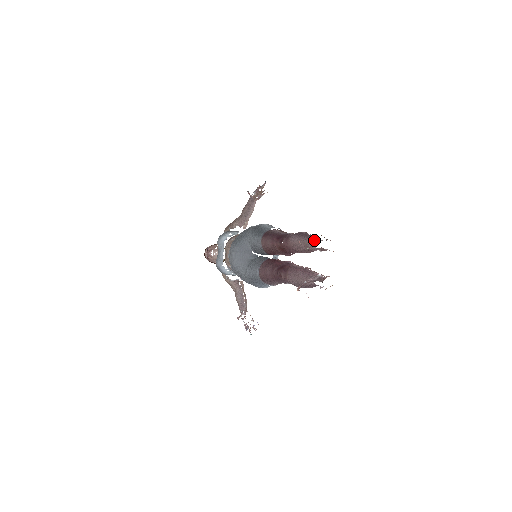
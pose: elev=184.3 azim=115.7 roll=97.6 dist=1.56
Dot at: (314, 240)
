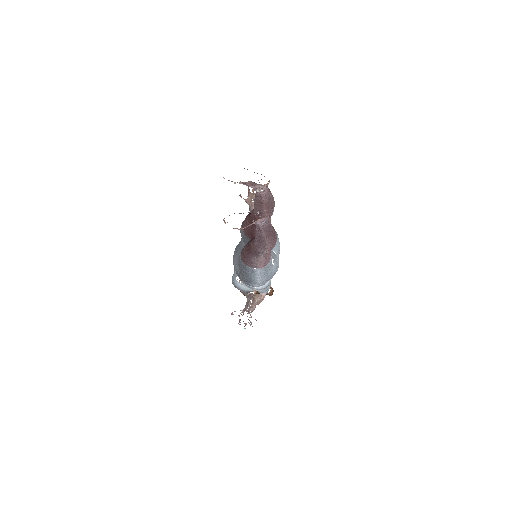
Dot at: occluded
